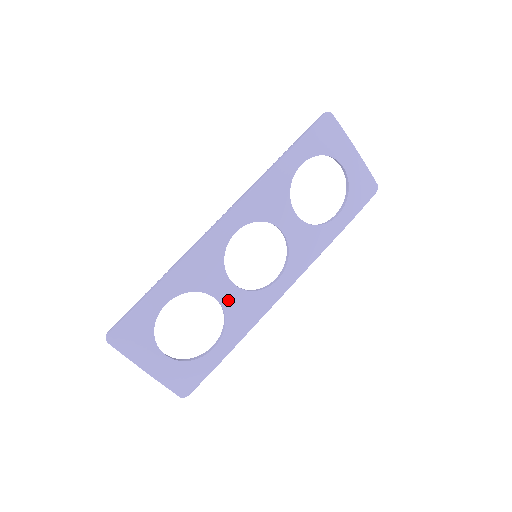
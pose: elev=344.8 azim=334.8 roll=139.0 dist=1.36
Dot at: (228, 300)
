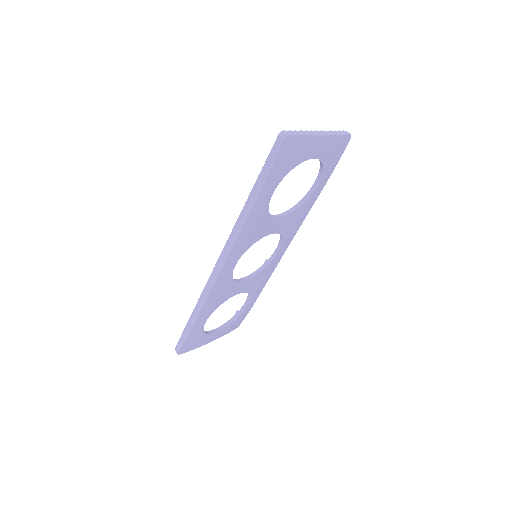
Dot at: (246, 287)
